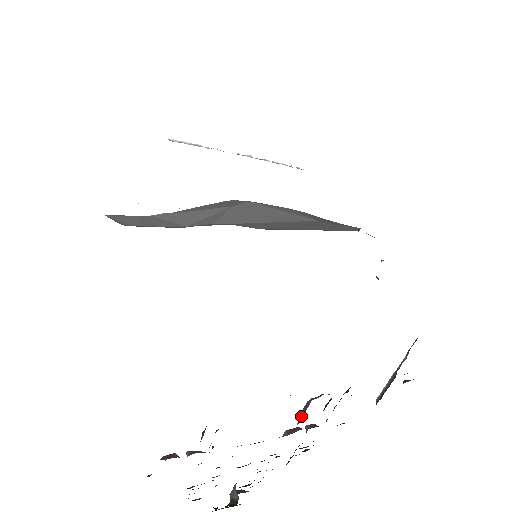
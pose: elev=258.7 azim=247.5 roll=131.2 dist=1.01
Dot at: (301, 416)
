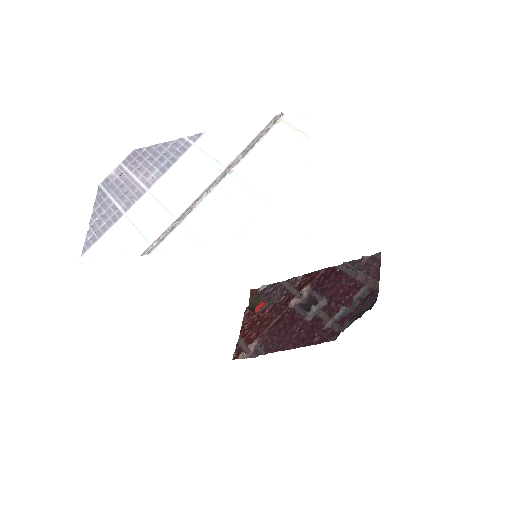
Dot at: (300, 308)
